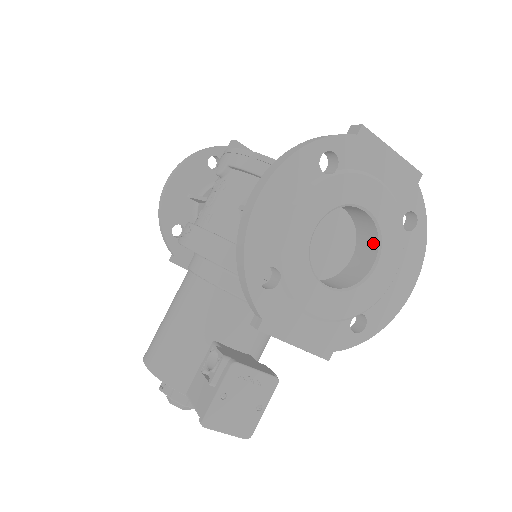
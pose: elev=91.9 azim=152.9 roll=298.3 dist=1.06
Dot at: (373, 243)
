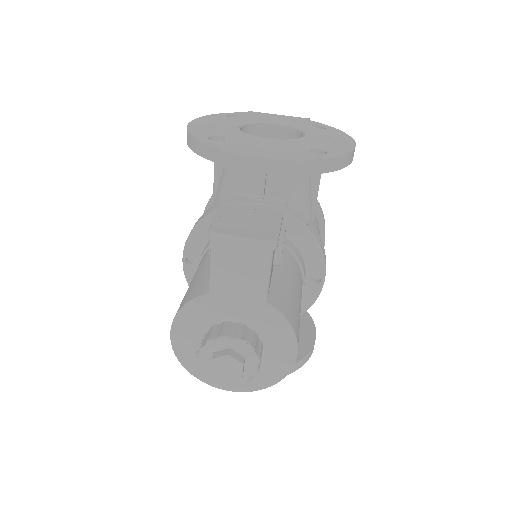
Dot at: (298, 137)
